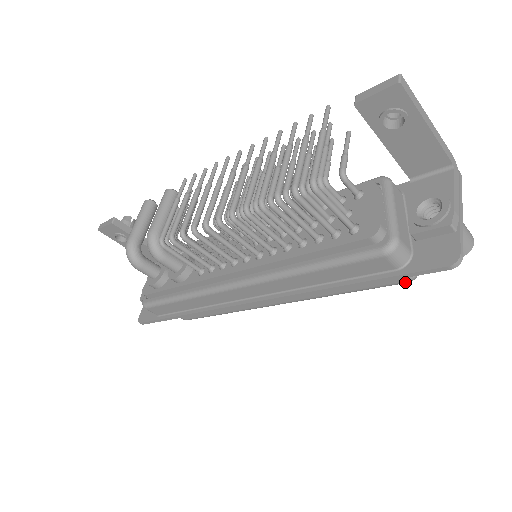
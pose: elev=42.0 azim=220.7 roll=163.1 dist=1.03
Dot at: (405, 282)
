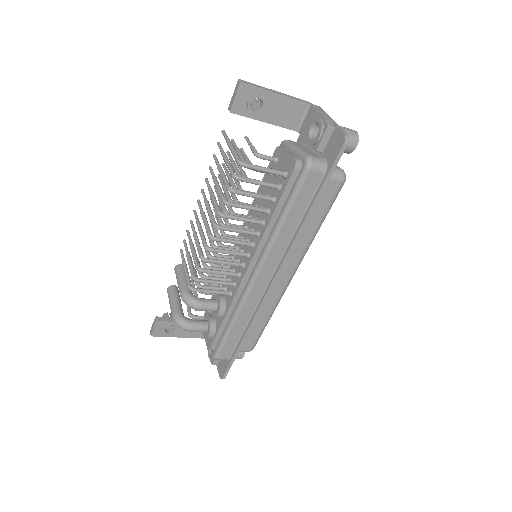
Dot at: (341, 183)
